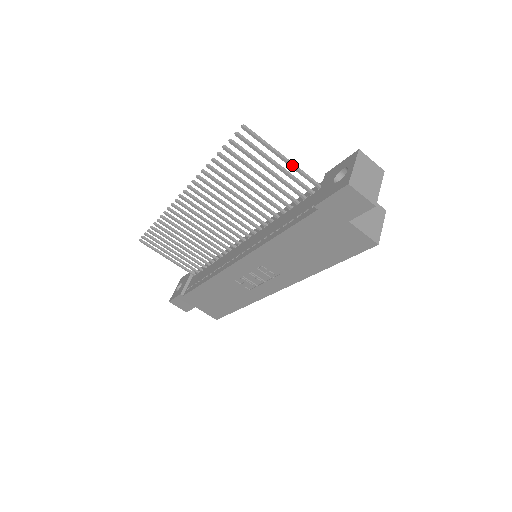
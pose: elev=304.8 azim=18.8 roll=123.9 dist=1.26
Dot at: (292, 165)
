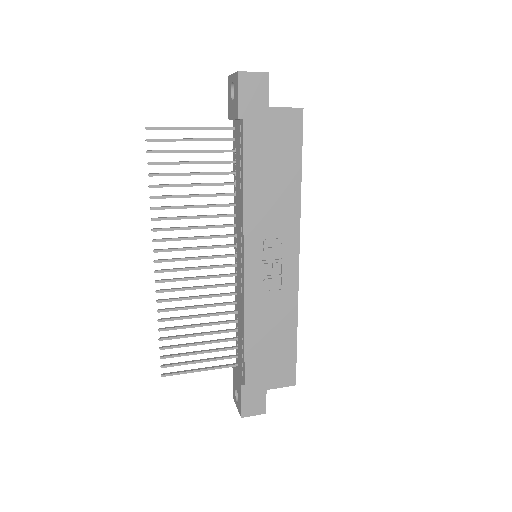
Dot at: (201, 127)
